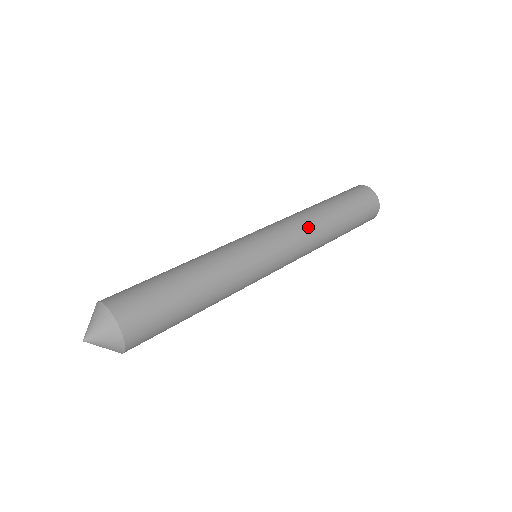
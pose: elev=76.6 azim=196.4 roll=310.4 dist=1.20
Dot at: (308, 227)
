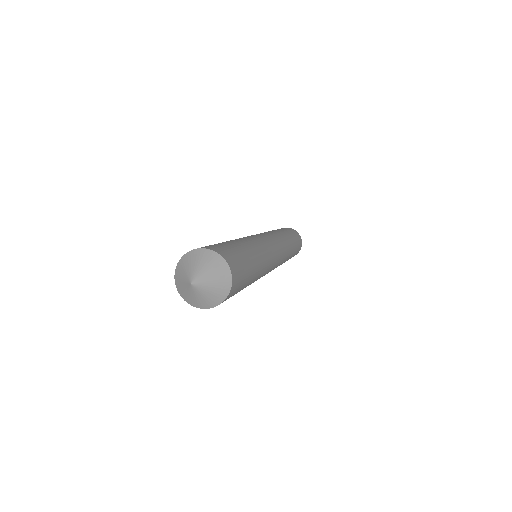
Dot at: (286, 246)
